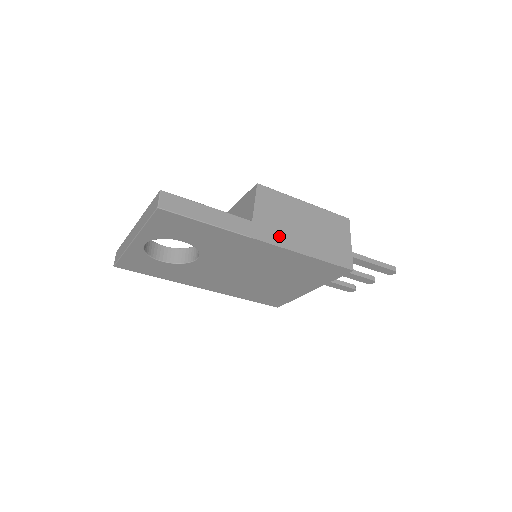
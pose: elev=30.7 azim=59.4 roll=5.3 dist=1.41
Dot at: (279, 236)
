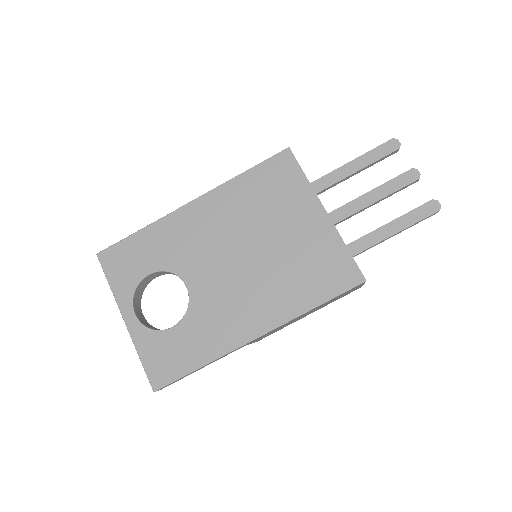
Dot at: occluded
